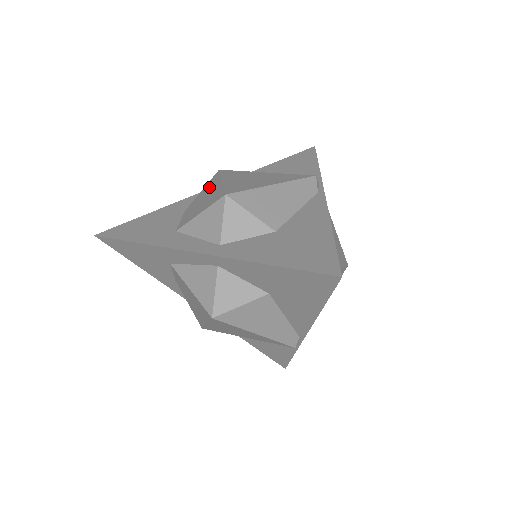
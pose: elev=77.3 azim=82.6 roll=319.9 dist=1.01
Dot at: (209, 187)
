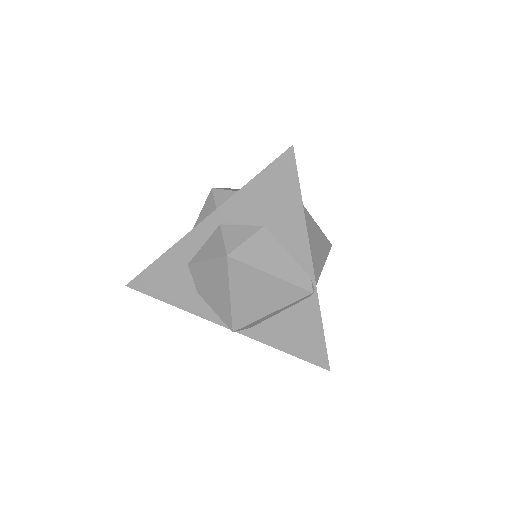
Dot at: occluded
